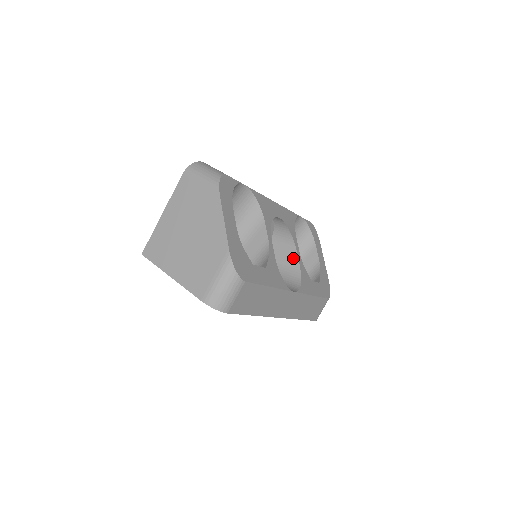
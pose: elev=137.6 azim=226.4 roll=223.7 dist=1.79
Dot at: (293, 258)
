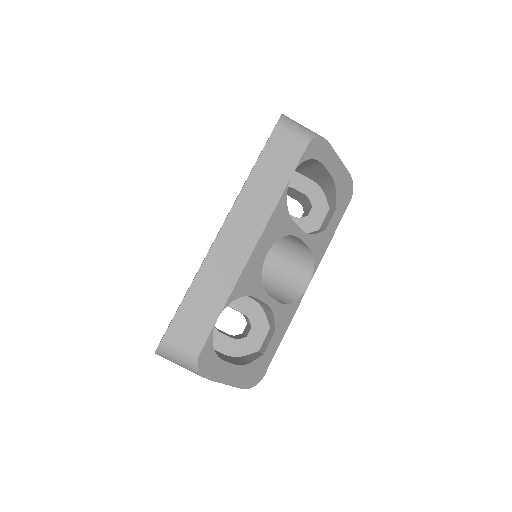
Dot at: (298, 240)
